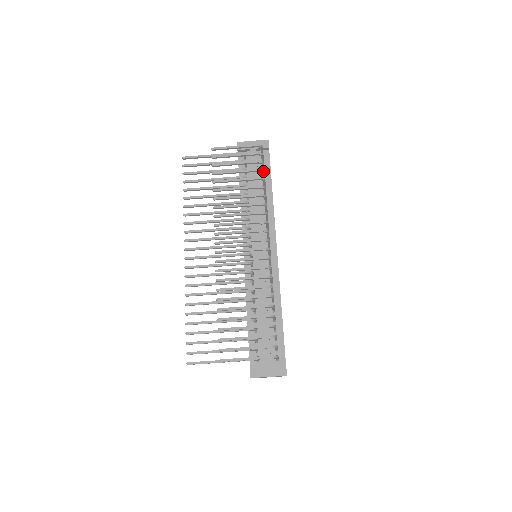
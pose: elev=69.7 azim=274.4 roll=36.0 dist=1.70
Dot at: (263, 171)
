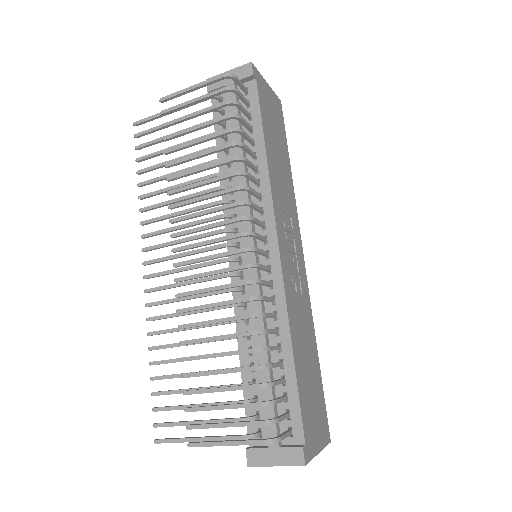
Dot at: (236, 117)
